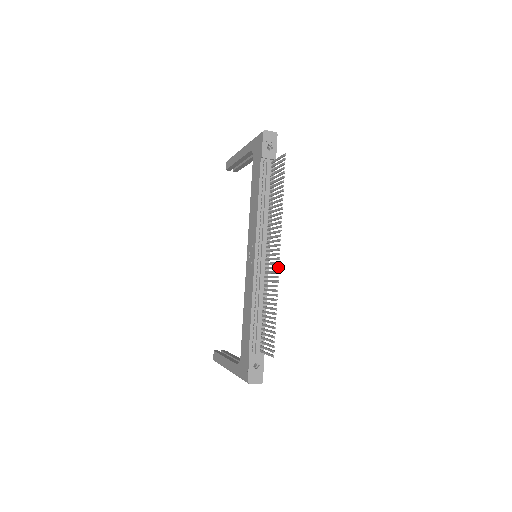
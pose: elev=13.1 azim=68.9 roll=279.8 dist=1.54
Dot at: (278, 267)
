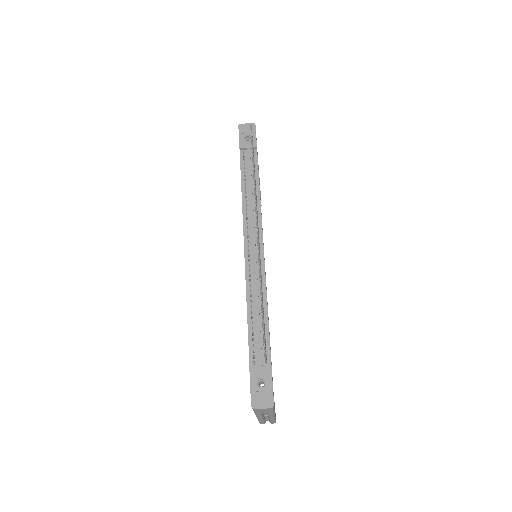
Dot at: (257, 240)
